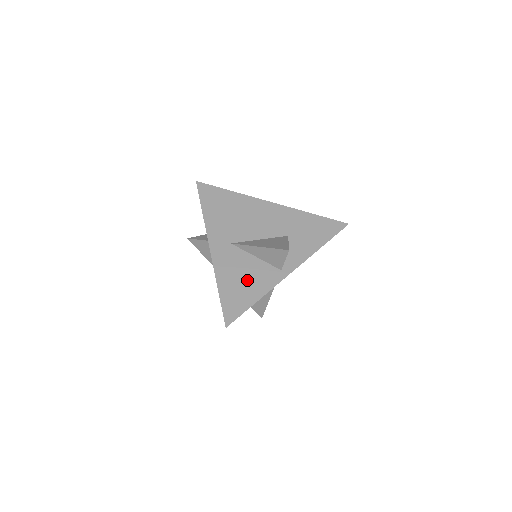
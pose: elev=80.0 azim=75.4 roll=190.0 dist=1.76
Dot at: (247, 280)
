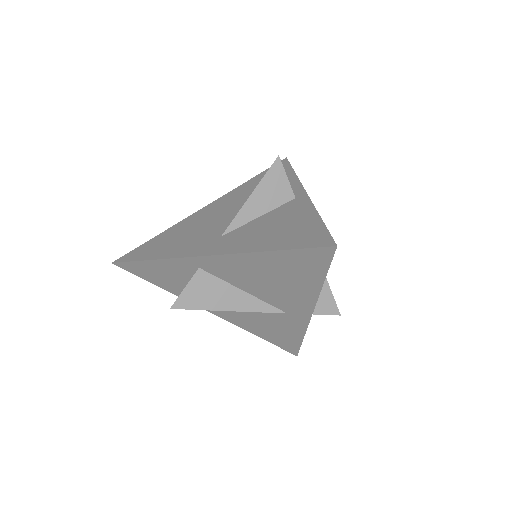
Dot at: (283, 224)
